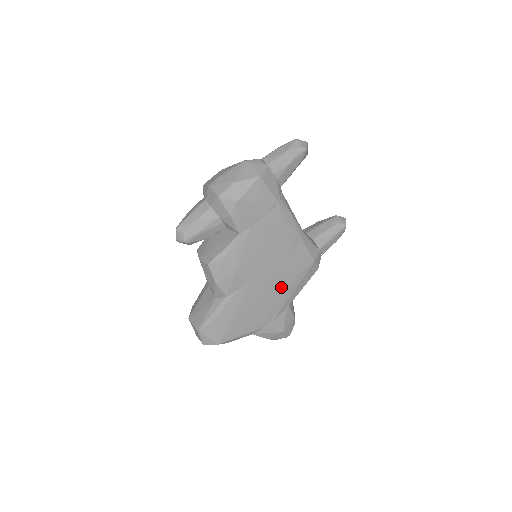
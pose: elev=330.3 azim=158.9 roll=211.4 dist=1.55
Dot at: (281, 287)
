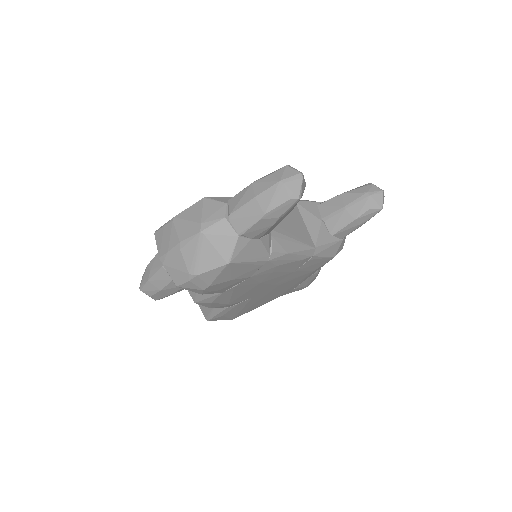
Dot at: (294, 282)
